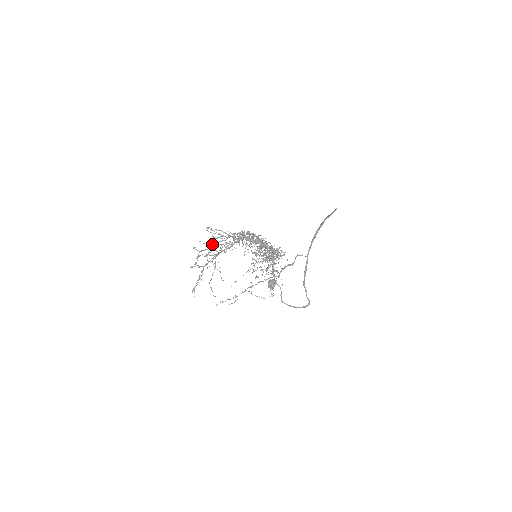
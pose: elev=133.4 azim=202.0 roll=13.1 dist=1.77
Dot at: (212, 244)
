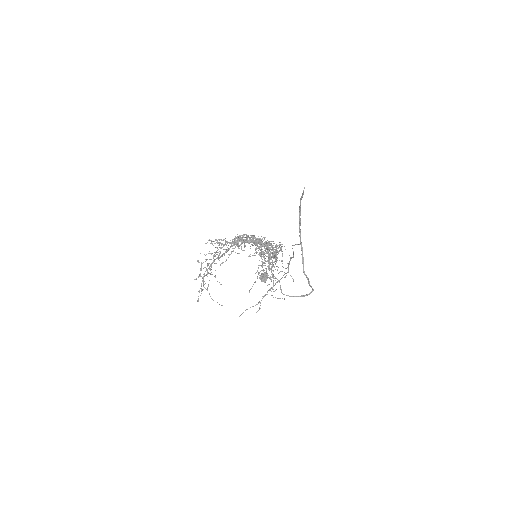
Dot at: occluded
